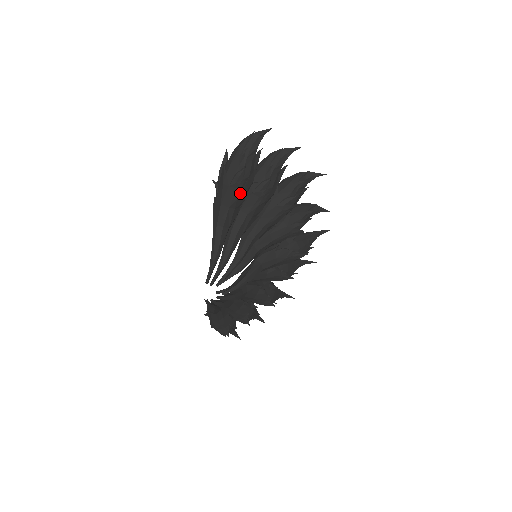
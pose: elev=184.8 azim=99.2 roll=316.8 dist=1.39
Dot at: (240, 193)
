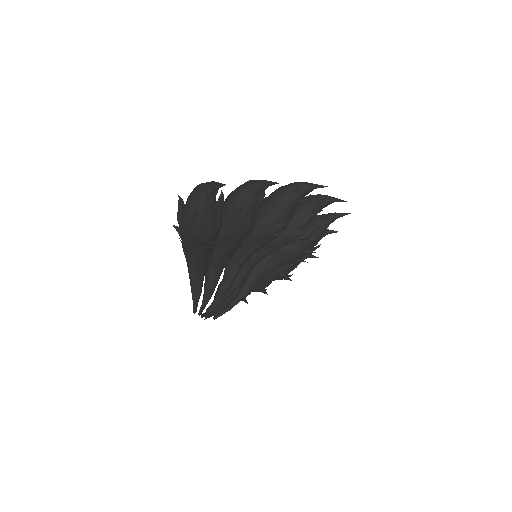
Dot at: (205, 247)
